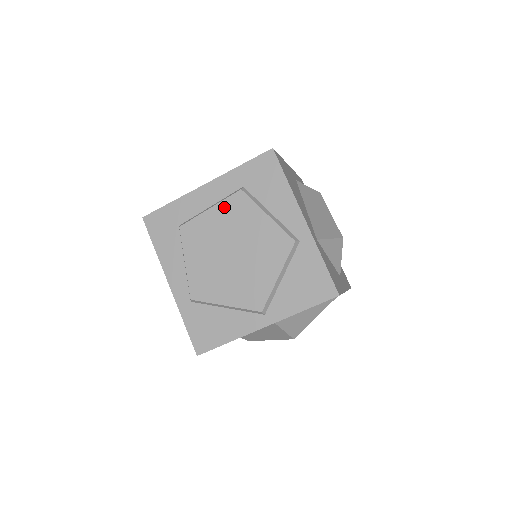
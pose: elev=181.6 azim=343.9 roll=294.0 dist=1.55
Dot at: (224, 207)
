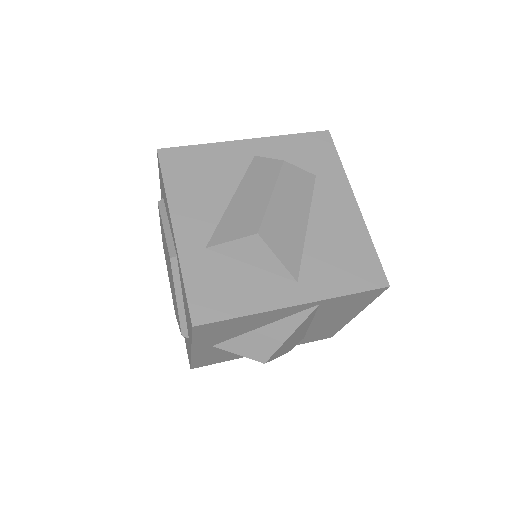
Dot at: (160, 222)
